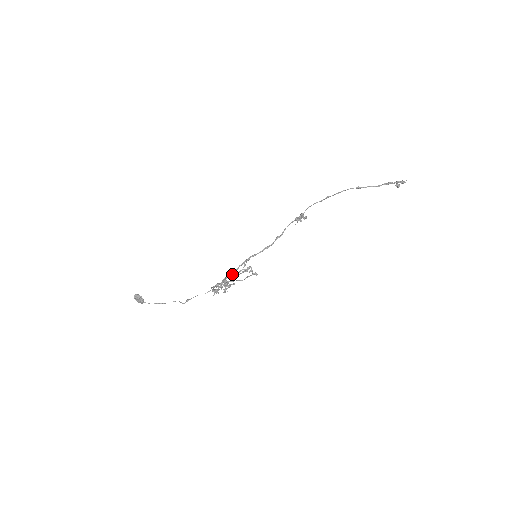
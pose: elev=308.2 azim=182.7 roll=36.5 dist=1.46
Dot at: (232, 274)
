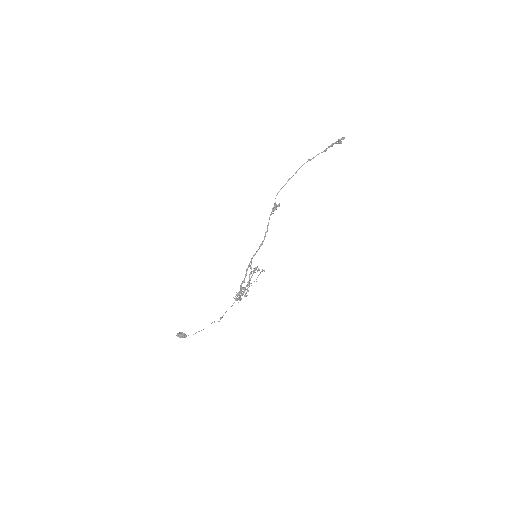
Dot at: occluded
